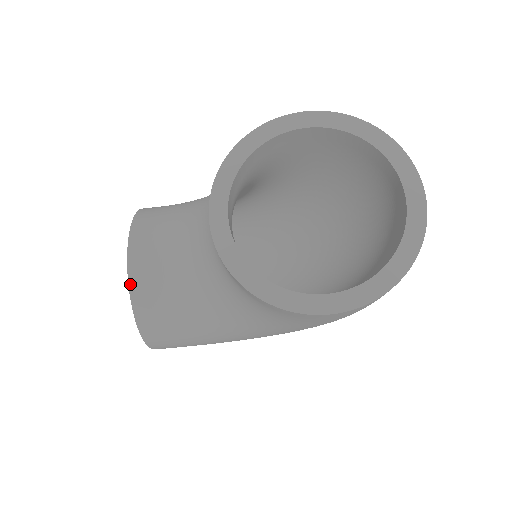
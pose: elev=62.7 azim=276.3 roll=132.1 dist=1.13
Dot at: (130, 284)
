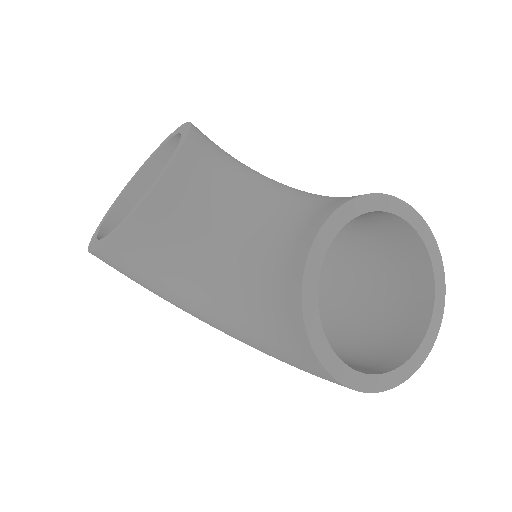
Dot at: (151, 194)
